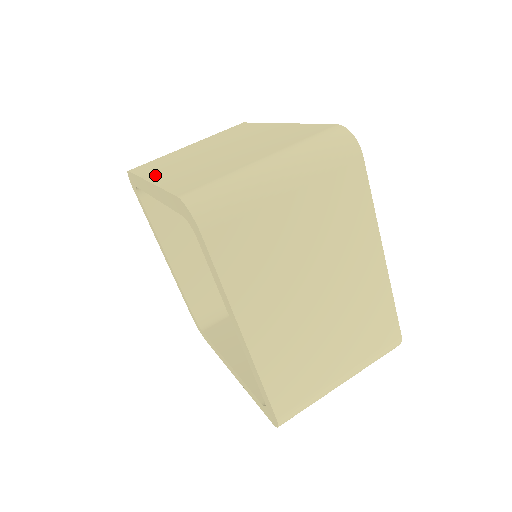
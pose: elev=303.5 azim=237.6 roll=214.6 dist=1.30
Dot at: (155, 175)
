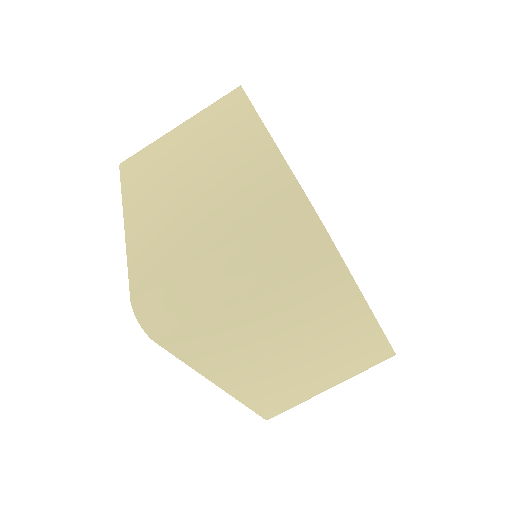
Dot at: (132, 208)
